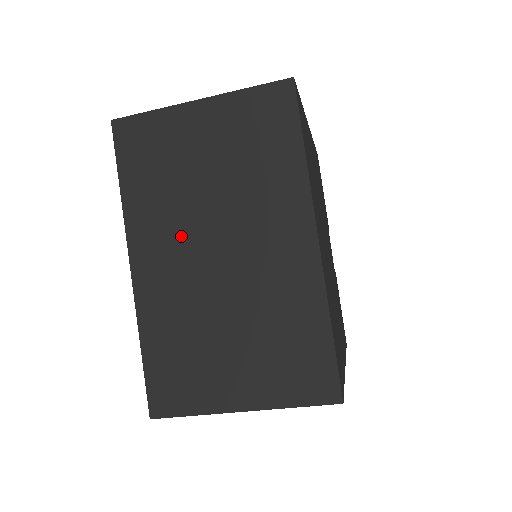
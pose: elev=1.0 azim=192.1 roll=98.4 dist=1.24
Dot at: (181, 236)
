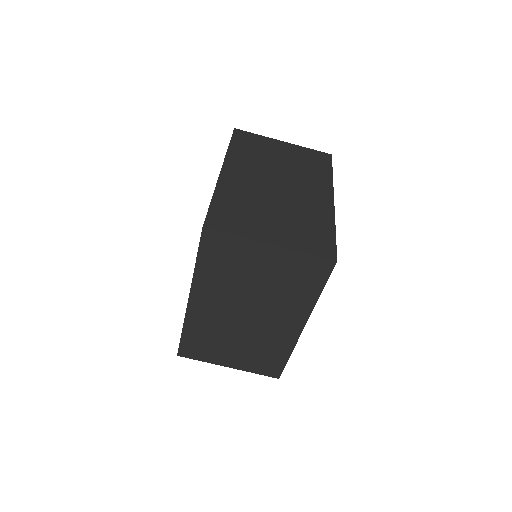
Dot at: (258, 172)
